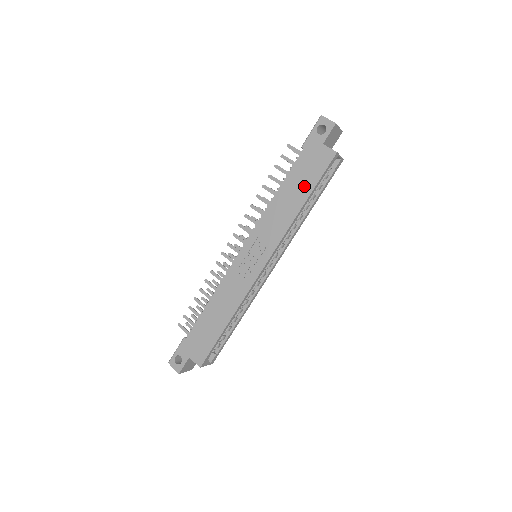
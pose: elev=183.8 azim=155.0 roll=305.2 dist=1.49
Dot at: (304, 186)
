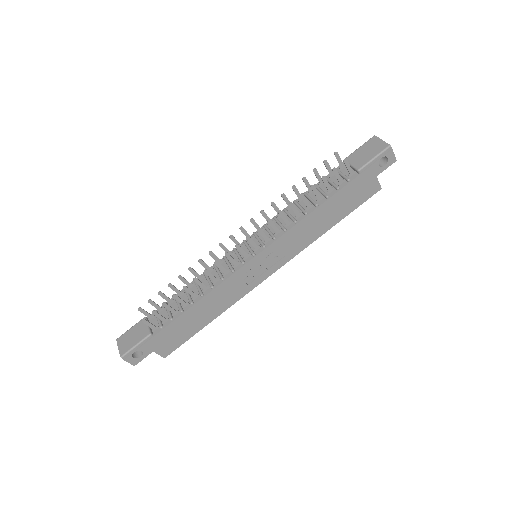
Dot at: (341, 211)
